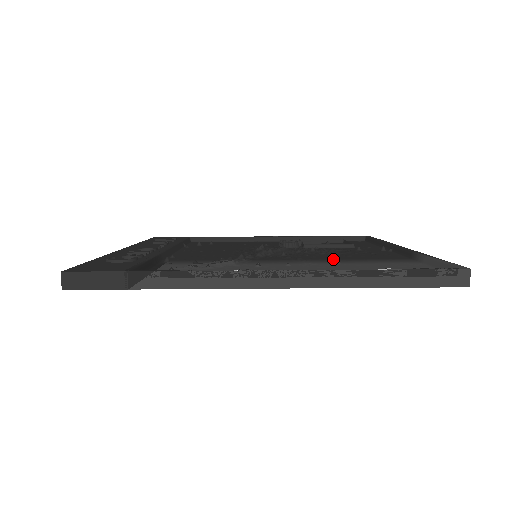
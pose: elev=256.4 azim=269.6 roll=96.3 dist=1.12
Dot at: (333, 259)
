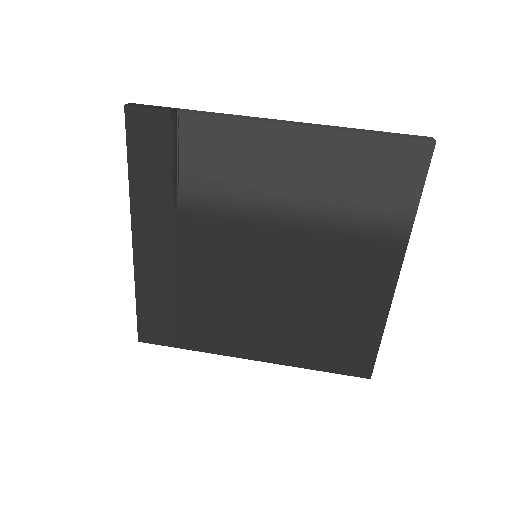
Dot at: (329, 229)
